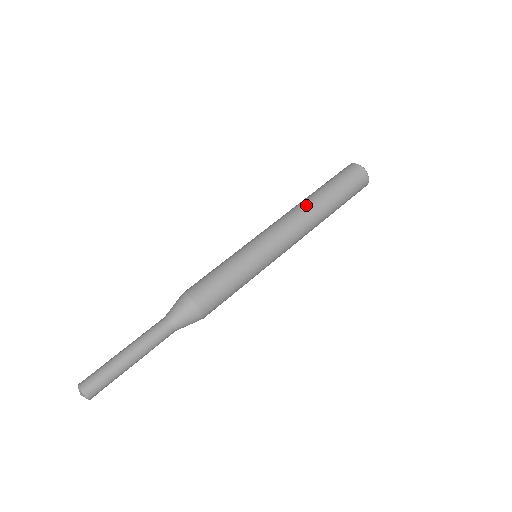
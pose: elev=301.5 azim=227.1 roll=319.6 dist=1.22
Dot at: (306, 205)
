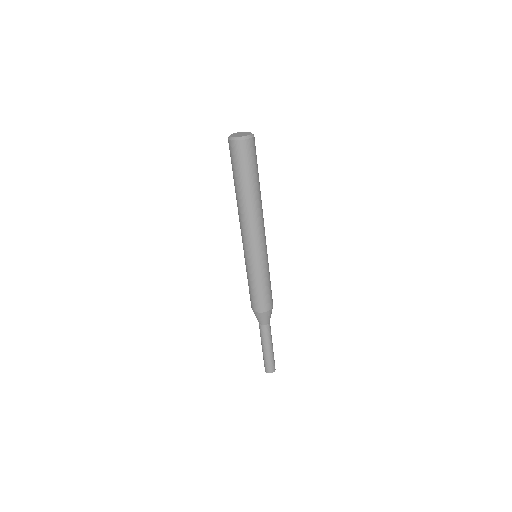
Dot at: (248, 209)
